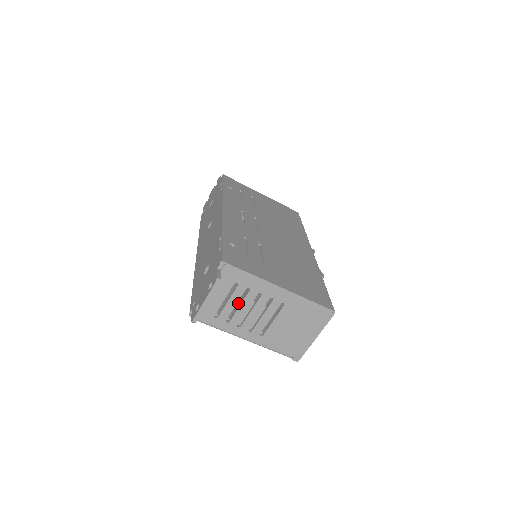
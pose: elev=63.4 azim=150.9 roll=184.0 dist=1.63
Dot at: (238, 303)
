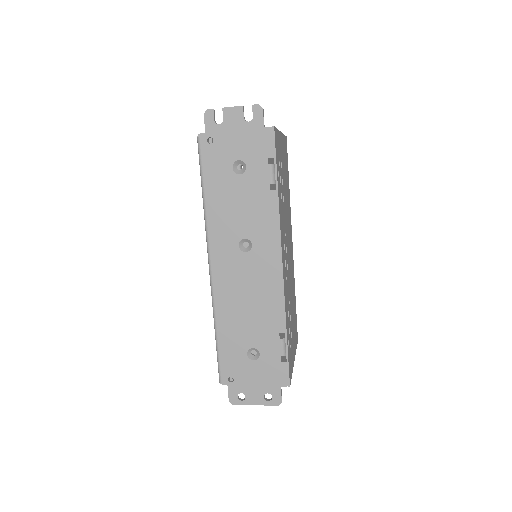
Dot at: occluded
